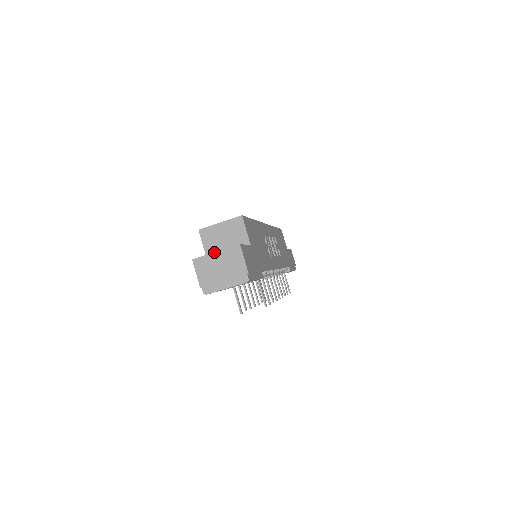
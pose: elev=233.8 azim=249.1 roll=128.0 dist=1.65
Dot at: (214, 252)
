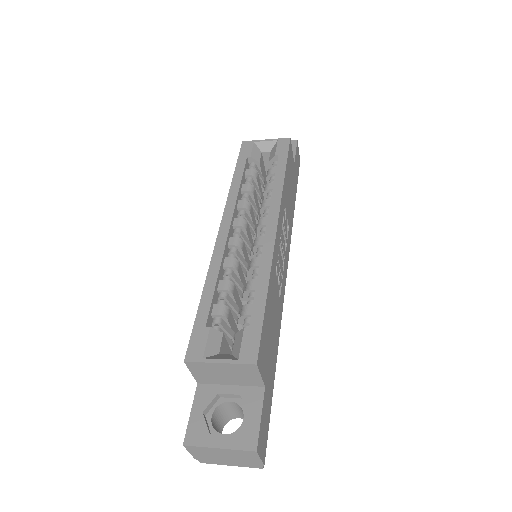
Dot at: (216, 448)
